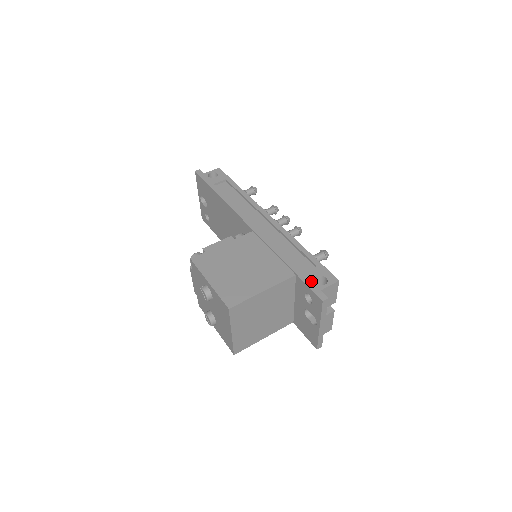
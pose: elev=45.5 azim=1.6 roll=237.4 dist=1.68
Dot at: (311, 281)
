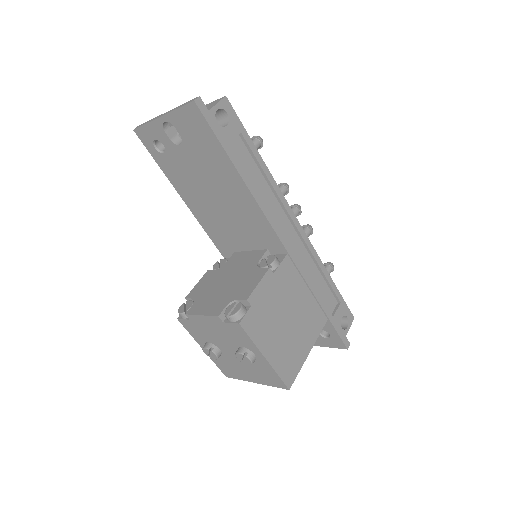
Dot at: (339, 326)
